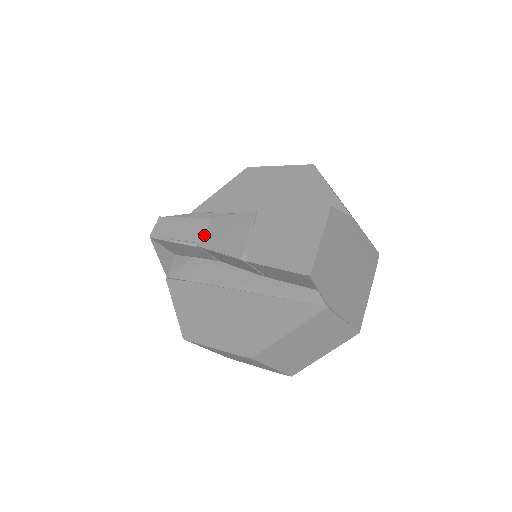
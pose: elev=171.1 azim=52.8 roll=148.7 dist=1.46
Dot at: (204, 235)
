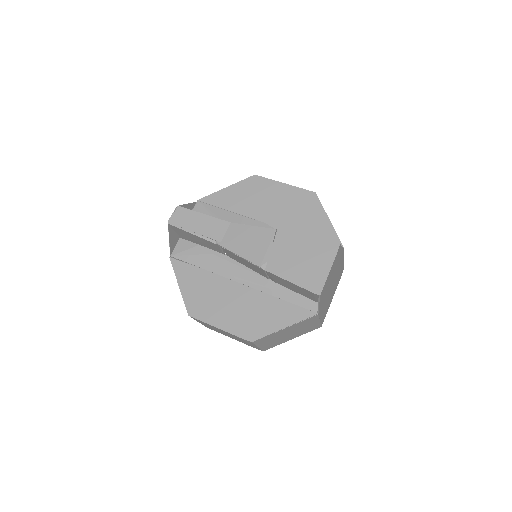
Dot at: (224, 236)
